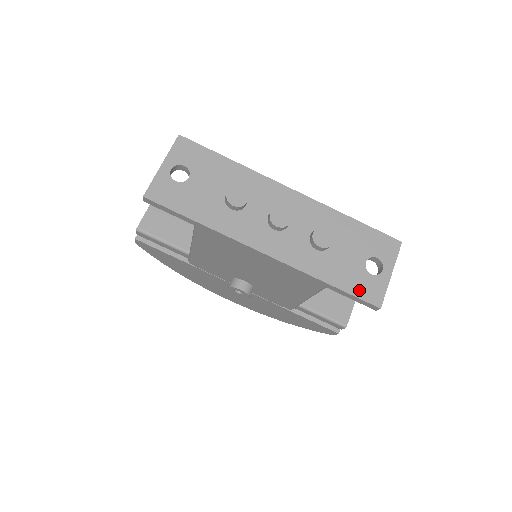
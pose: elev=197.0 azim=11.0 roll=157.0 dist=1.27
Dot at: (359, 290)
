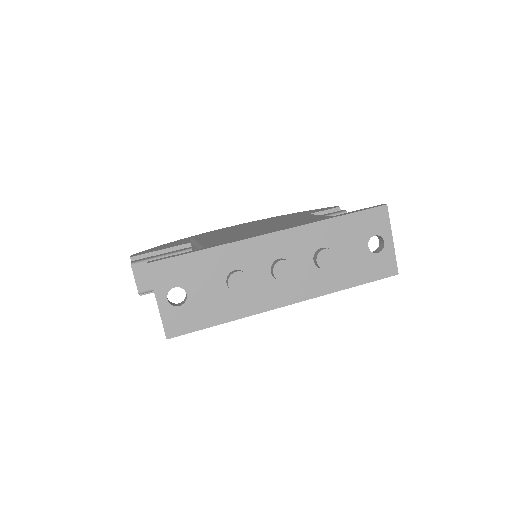
Dot at: (375, 273)
